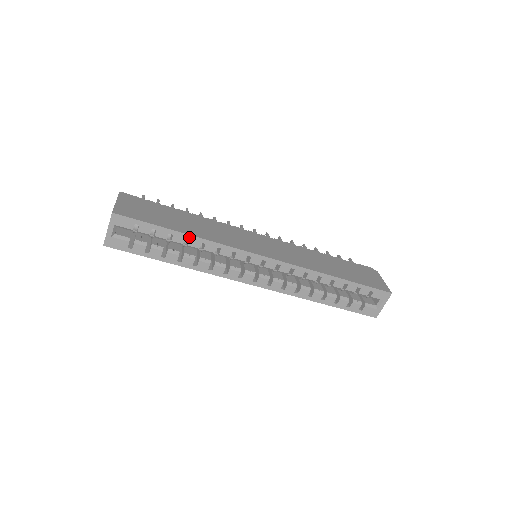
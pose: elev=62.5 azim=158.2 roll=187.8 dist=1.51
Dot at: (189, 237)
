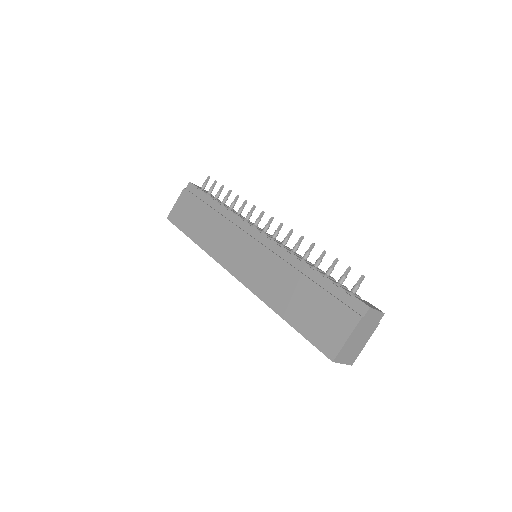
Dot at: (196, 243)
